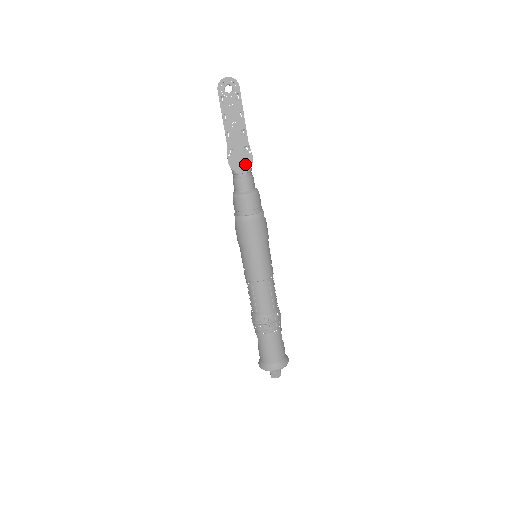
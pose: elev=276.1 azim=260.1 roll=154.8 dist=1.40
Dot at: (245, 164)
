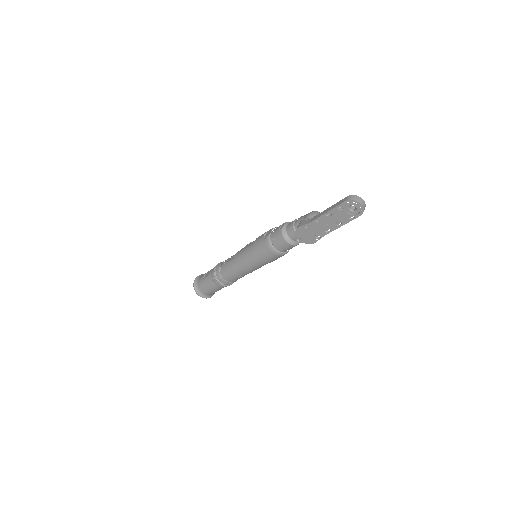
Dot at: (306, 239)
